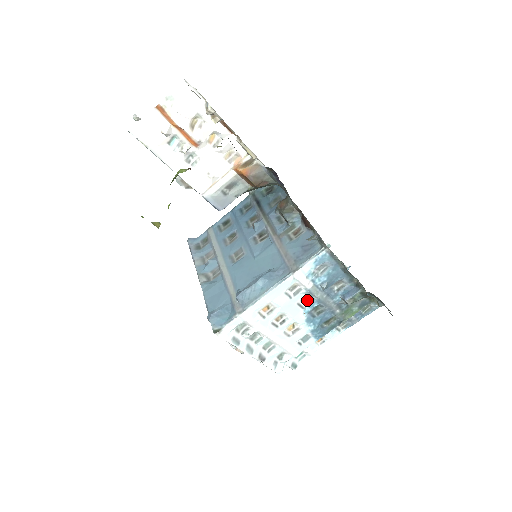
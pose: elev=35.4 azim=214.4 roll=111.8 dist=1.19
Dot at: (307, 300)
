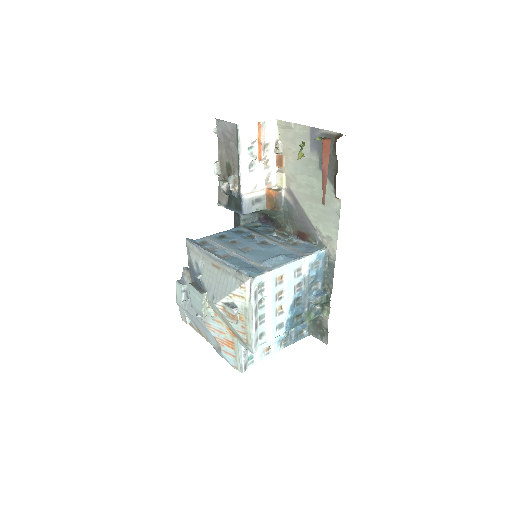
Dot at: (299, 287)
